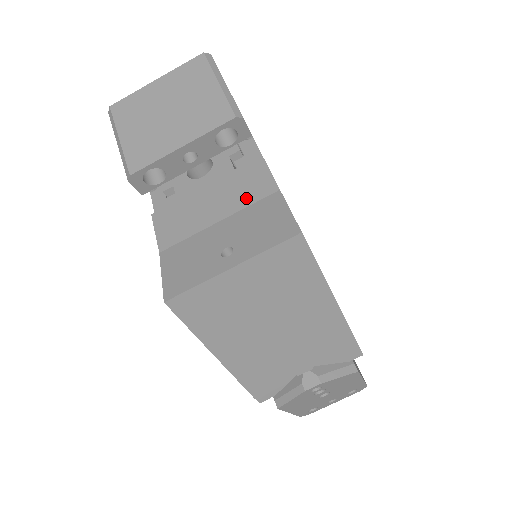
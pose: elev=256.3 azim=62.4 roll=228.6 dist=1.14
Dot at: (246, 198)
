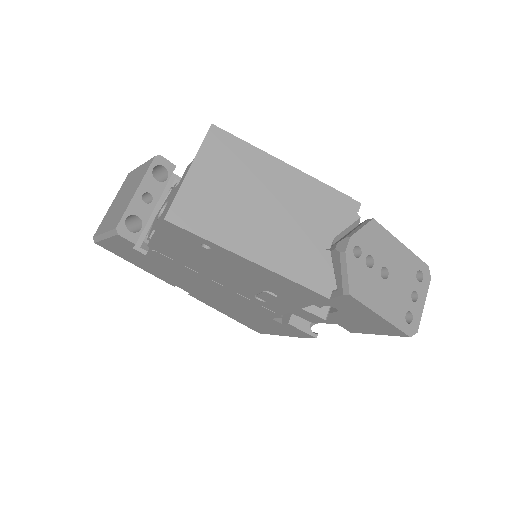
Dot at: occluded
